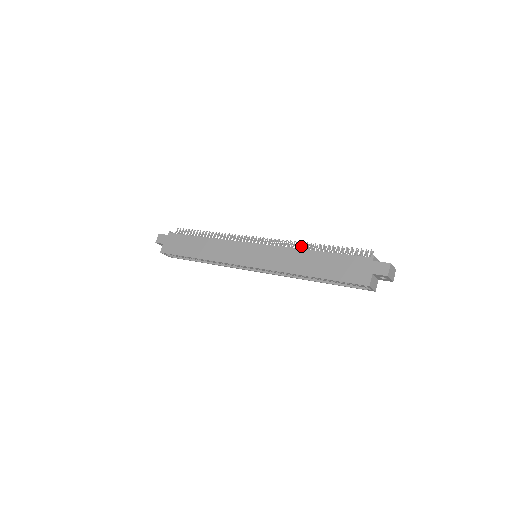
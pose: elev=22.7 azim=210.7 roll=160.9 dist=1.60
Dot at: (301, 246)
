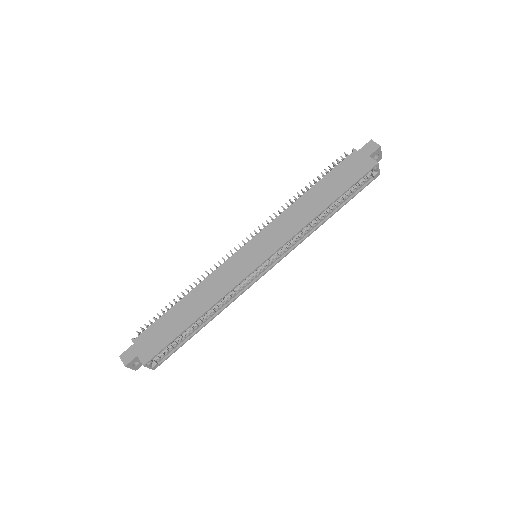
Dot at: (288, 206)
